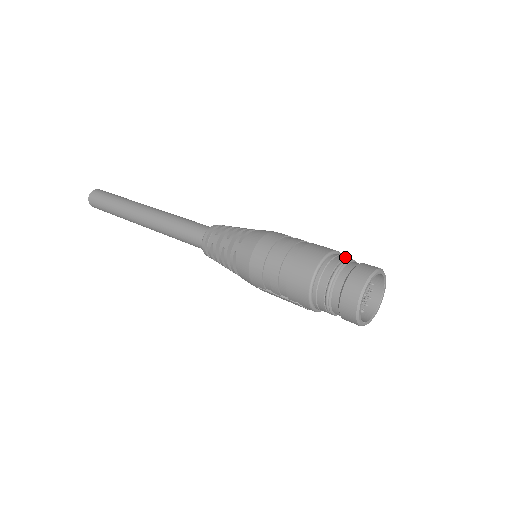
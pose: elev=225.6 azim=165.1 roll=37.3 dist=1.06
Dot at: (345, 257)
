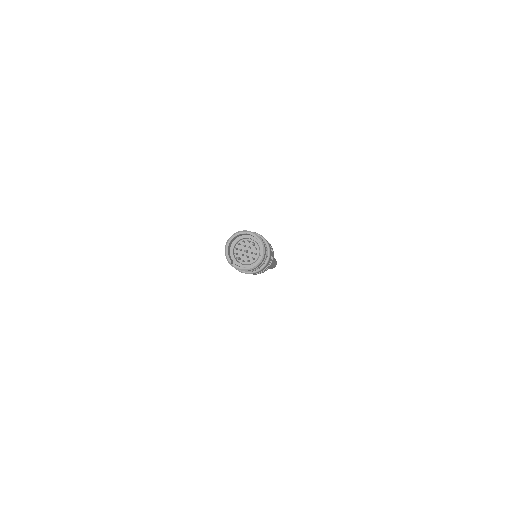
Dot at: (259, 236)
